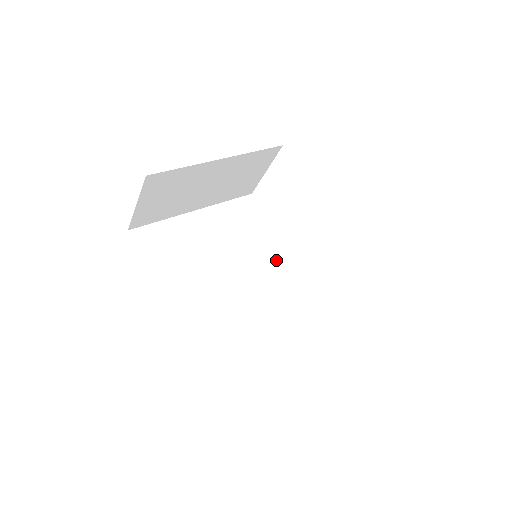
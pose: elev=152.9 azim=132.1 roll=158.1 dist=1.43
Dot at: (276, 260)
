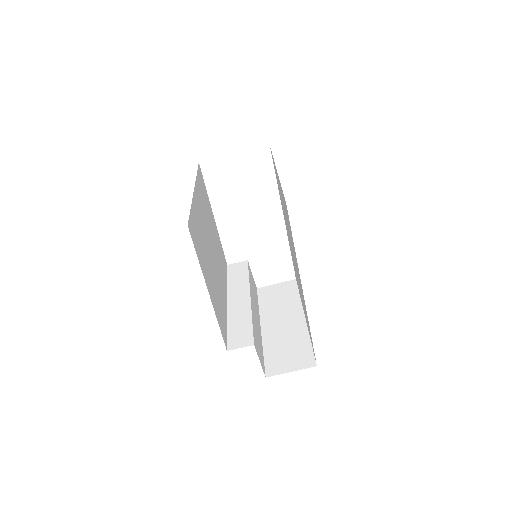
Dot at: (217, 239)
